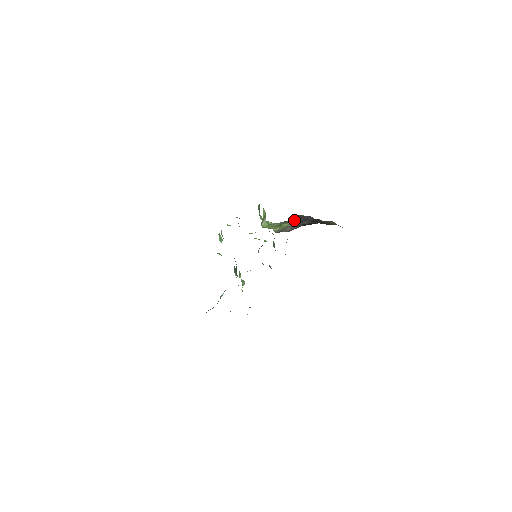
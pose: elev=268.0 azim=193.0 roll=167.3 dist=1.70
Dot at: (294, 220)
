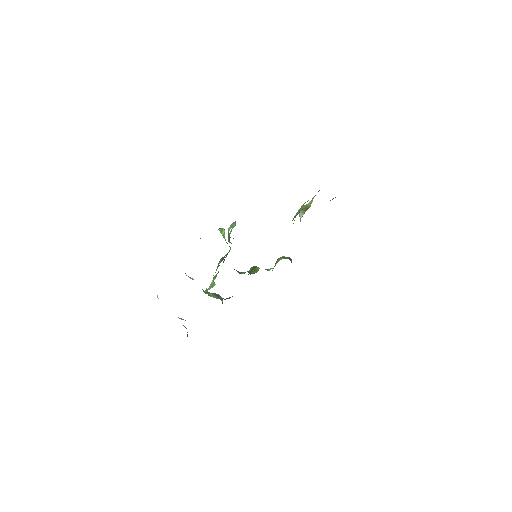
Dot at: occluded
